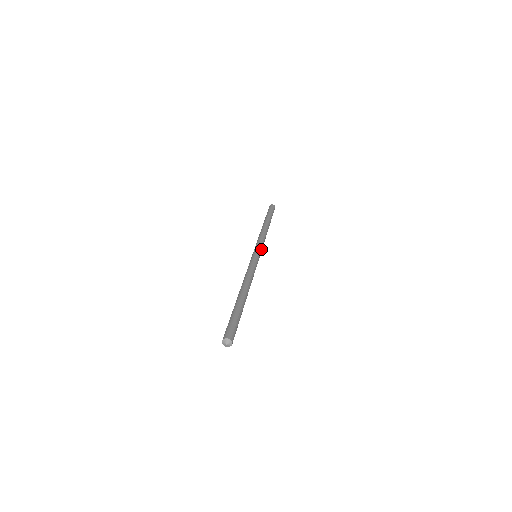
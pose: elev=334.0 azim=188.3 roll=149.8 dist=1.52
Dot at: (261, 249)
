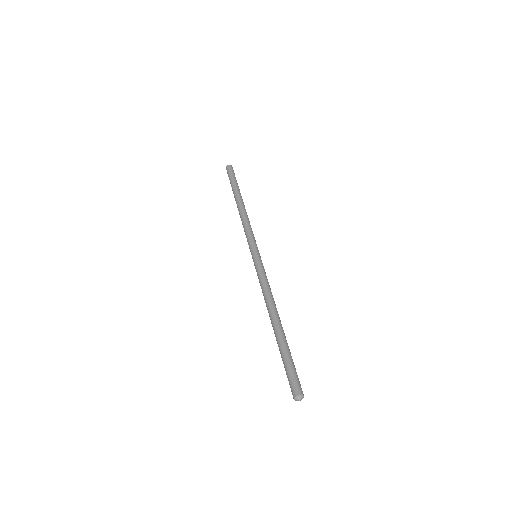
Dot at: (254, 243)
